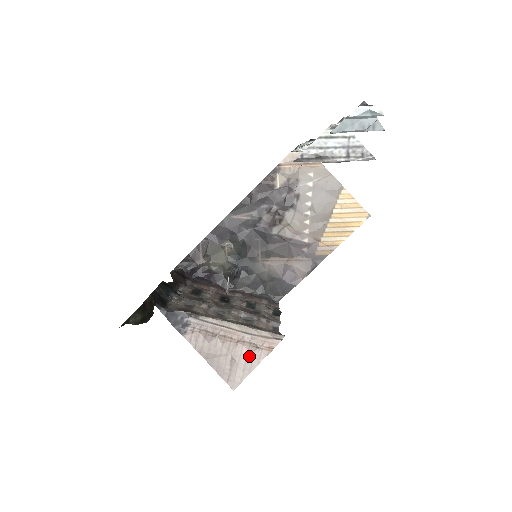
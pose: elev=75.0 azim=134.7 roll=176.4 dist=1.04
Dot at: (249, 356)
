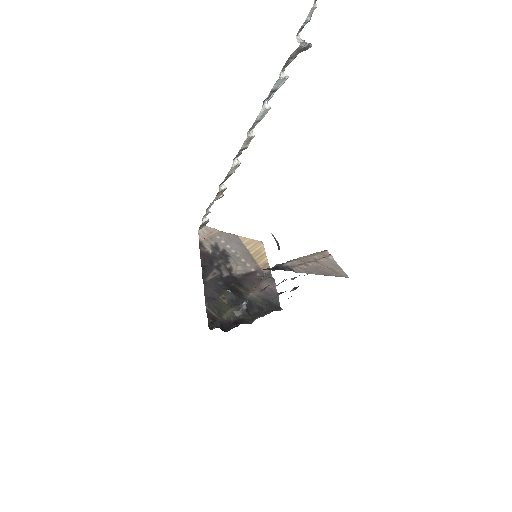
Dot at: (329, 263)
